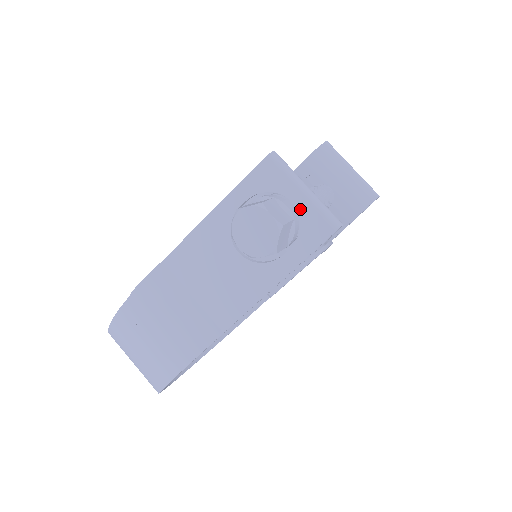
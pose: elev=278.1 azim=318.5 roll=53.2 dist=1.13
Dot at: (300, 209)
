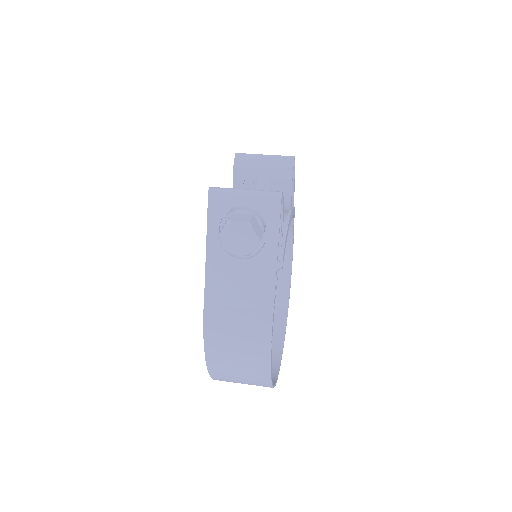
Dot at: (252, 205)
